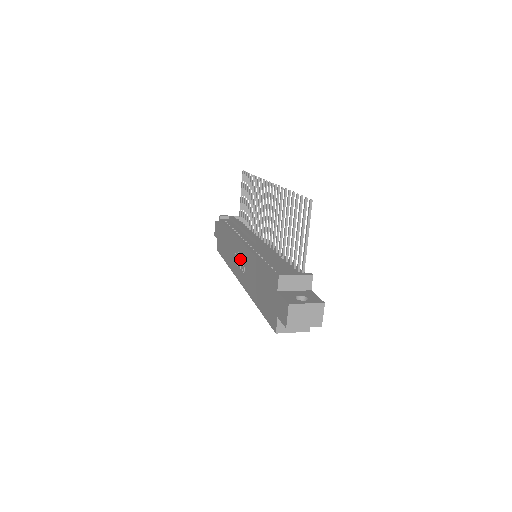
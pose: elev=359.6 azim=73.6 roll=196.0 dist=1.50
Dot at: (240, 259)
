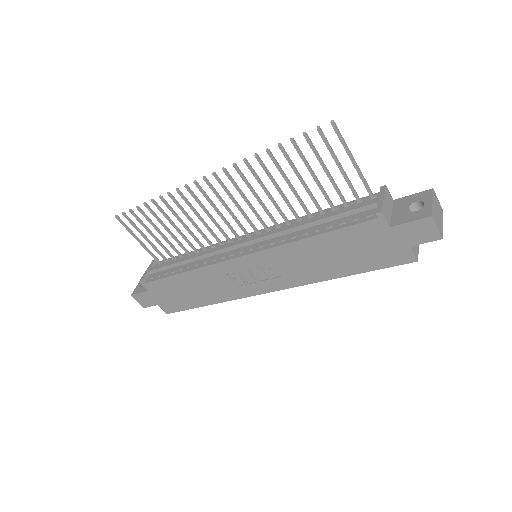
Dot at: (252, 274)
